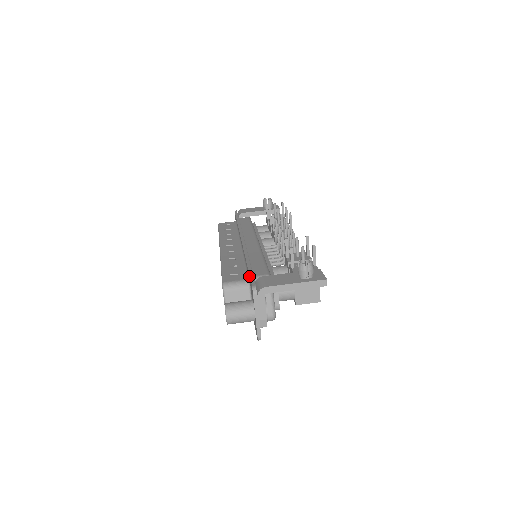
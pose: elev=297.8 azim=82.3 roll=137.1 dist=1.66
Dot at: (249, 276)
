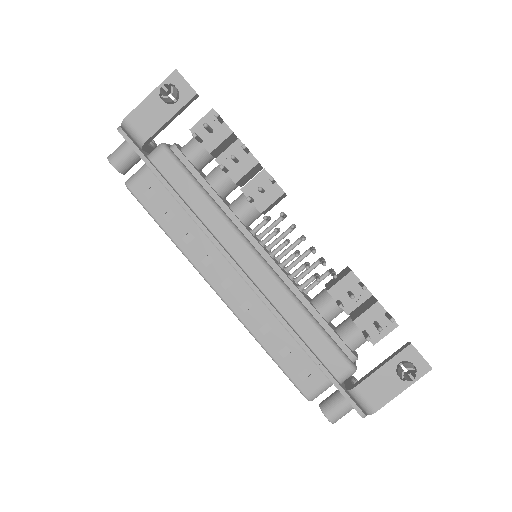
Dot at: occluded
